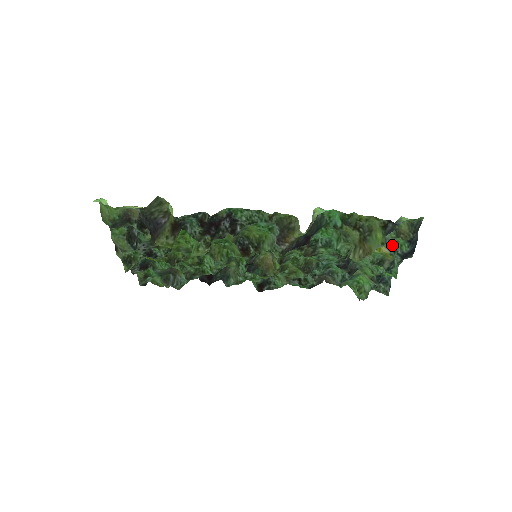
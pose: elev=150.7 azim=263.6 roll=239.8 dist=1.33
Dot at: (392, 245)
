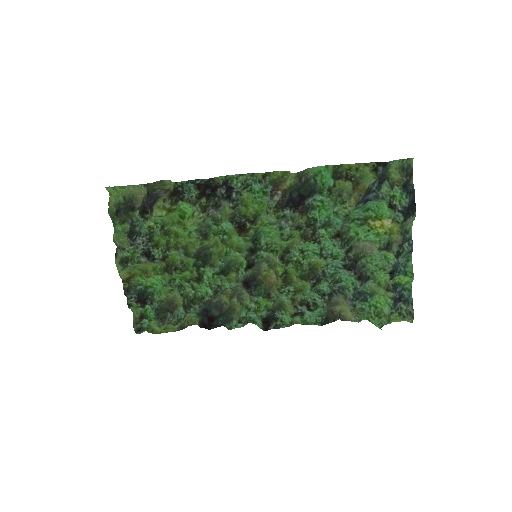
Dot at: (390, 201)
